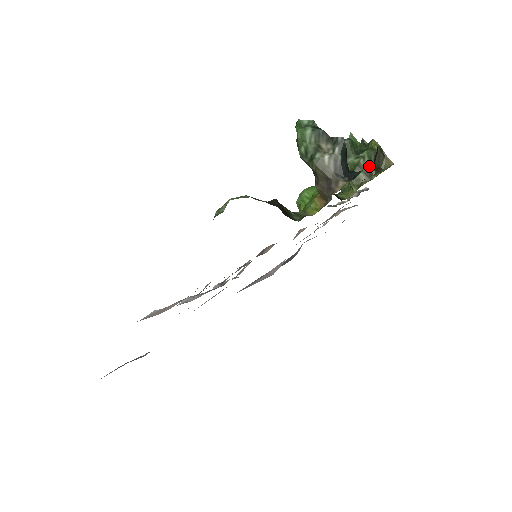
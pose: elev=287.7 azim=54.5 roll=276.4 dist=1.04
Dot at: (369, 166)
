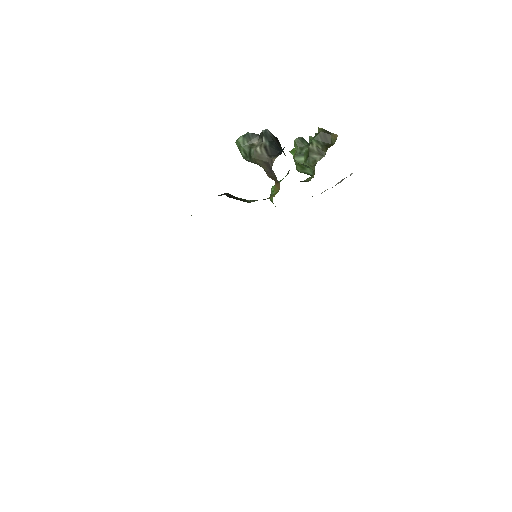
Dot at: (319, 147)
